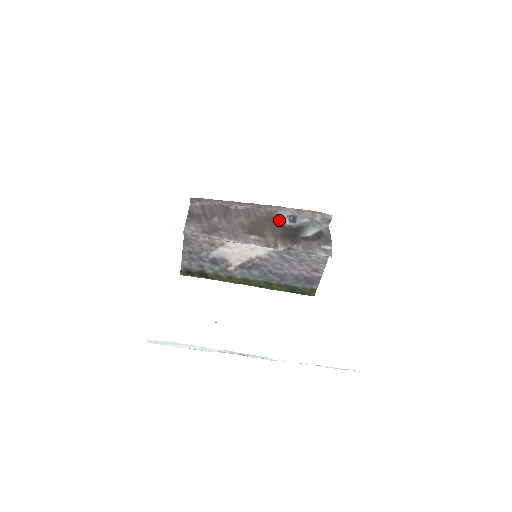
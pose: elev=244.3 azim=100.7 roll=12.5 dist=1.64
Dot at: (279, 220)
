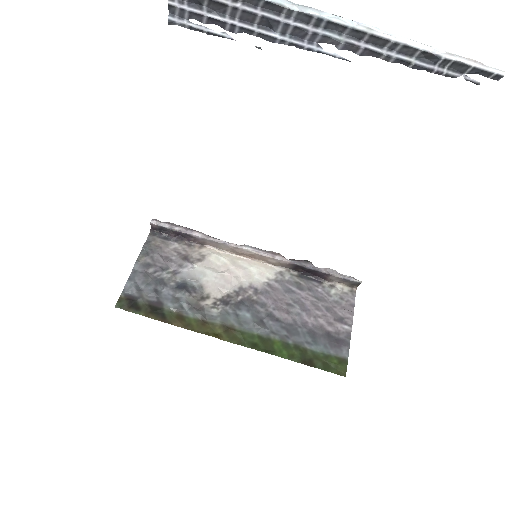
Dot at: occluded
